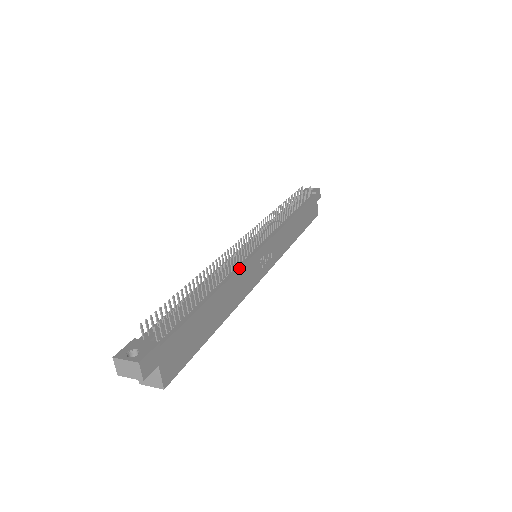
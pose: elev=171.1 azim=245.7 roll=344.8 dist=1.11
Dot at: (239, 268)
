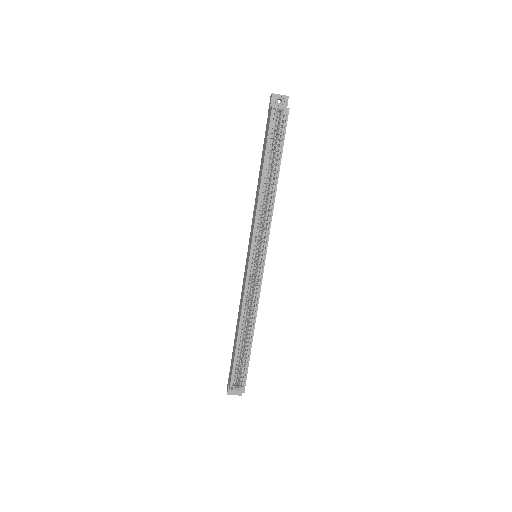
Dot at: occluded
